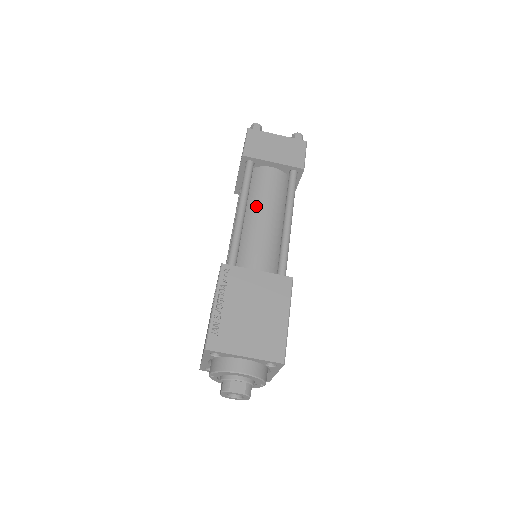
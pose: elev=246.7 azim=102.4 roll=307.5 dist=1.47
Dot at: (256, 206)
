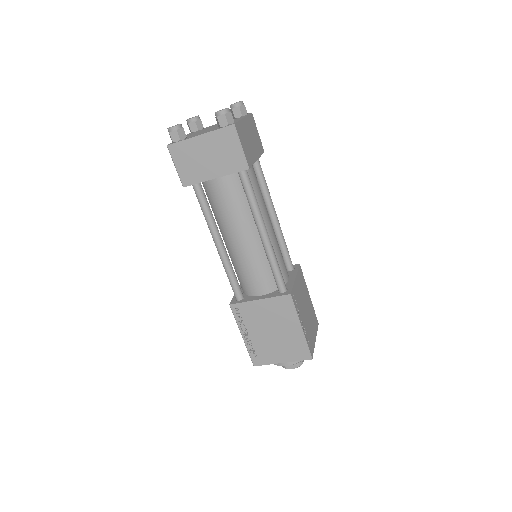
Dot at: (227, 230)
